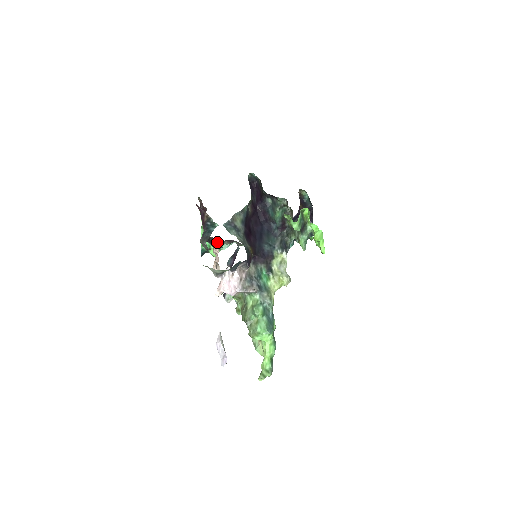
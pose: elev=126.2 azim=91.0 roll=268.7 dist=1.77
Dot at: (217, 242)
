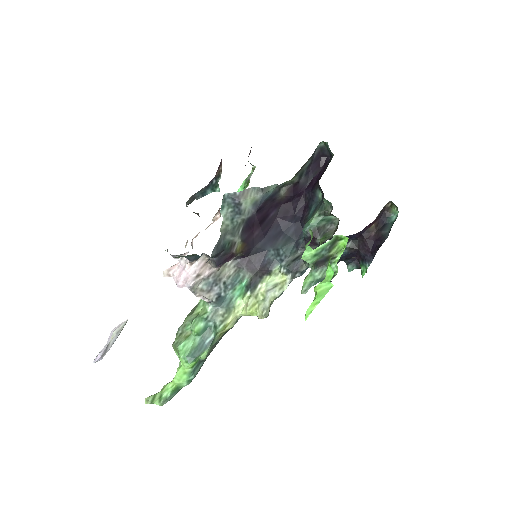
Dot at: occluded
